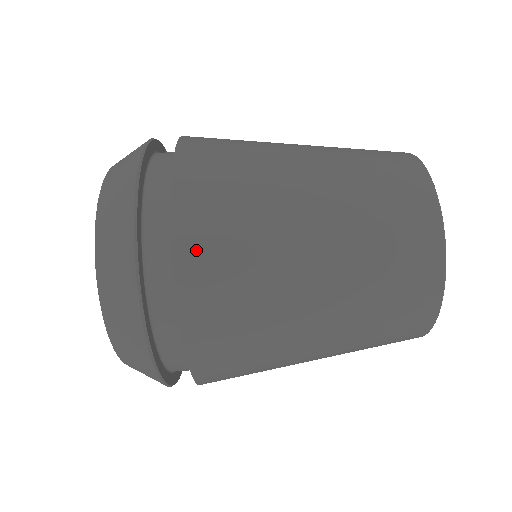
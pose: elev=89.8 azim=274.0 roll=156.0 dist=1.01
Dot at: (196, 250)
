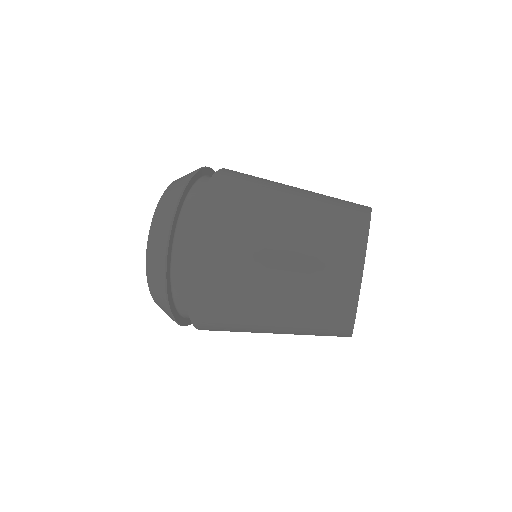
Dot at: (217, 192)
